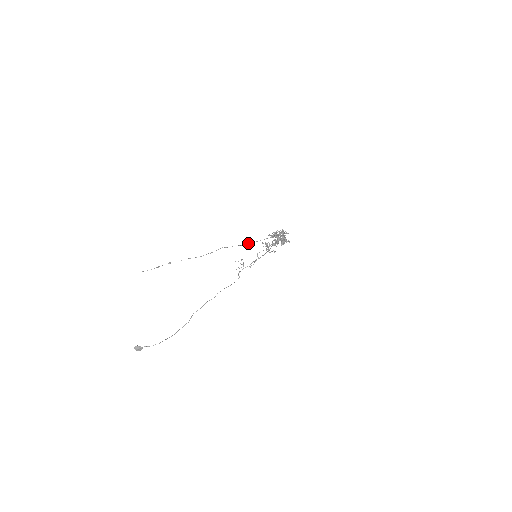
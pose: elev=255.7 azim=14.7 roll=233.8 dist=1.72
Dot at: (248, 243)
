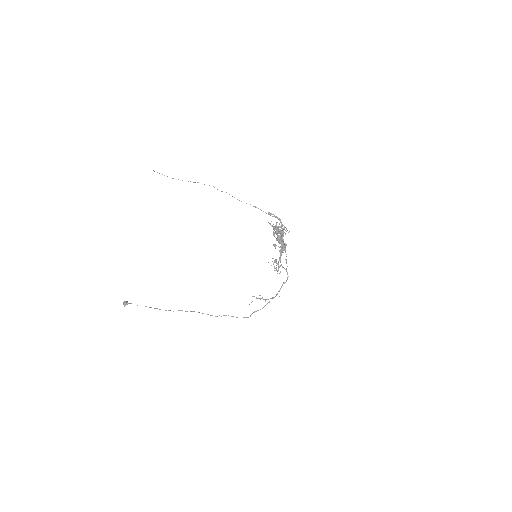
Dot at: (237, 199)
